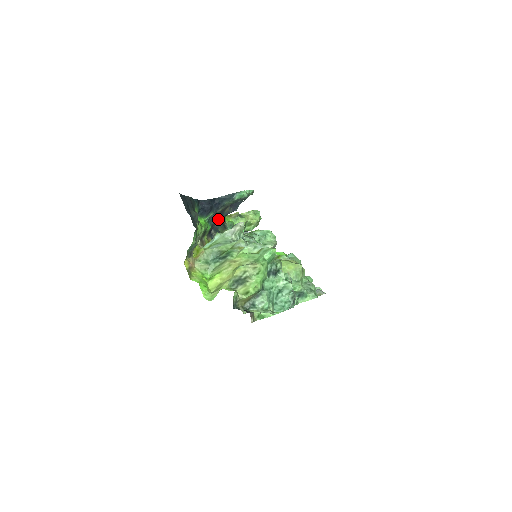
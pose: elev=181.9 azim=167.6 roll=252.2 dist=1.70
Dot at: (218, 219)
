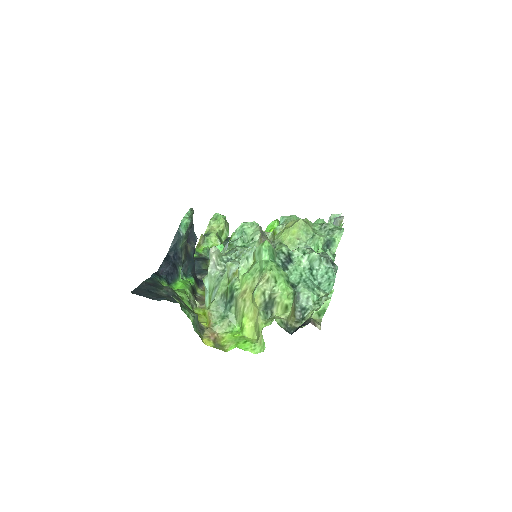
Dot at: (191, 264)
